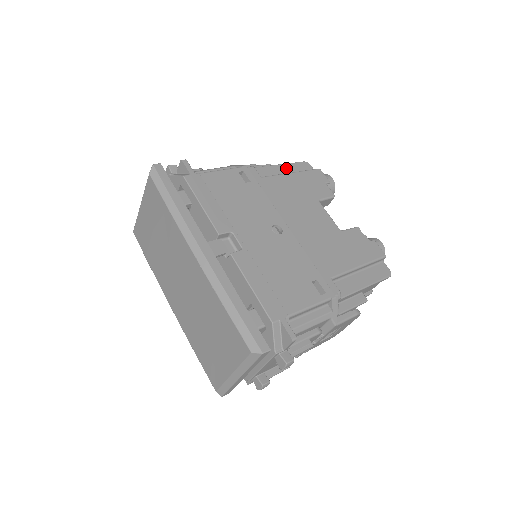
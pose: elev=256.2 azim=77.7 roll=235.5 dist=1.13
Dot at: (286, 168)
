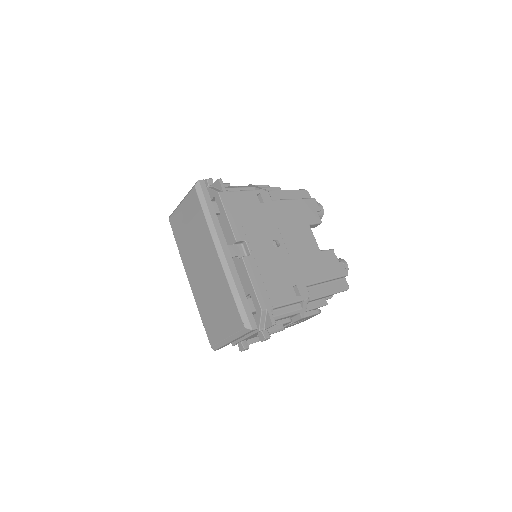
Dot at: (291, 194)
